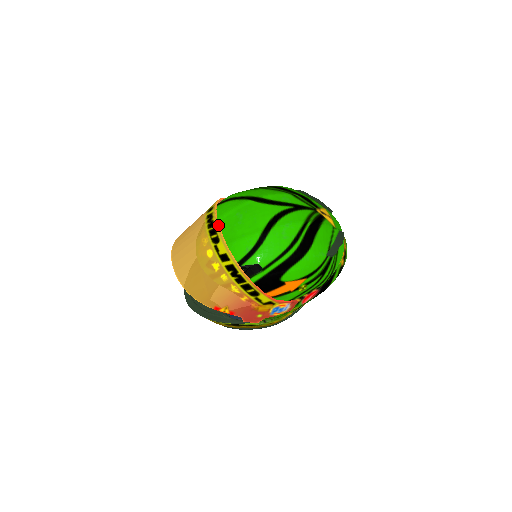
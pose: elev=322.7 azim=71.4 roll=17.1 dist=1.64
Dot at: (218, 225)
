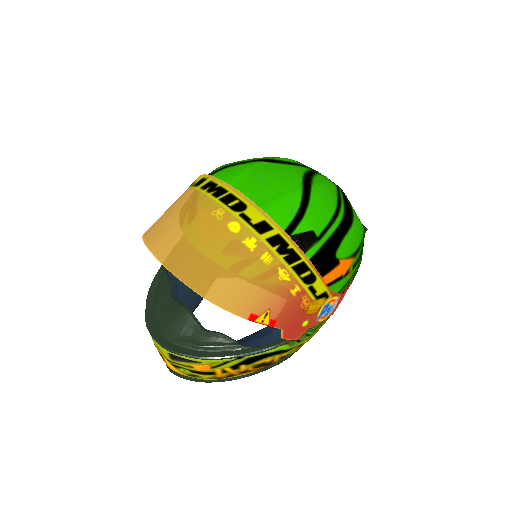
Dot at: occluded
